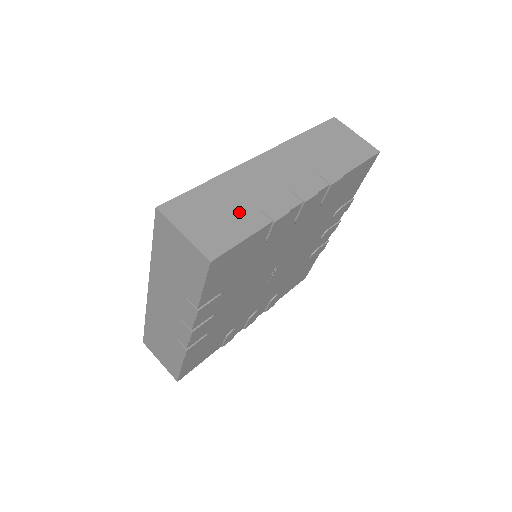
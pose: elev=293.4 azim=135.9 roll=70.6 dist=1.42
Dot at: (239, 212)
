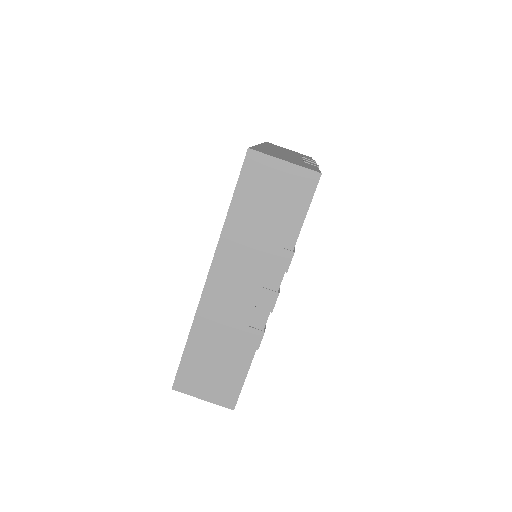
Dot at: (295, 160)
